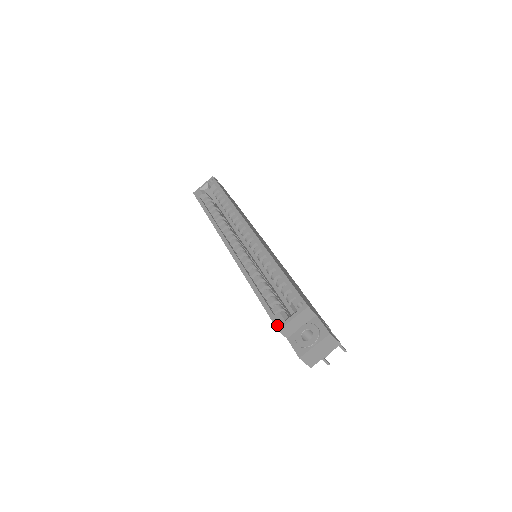
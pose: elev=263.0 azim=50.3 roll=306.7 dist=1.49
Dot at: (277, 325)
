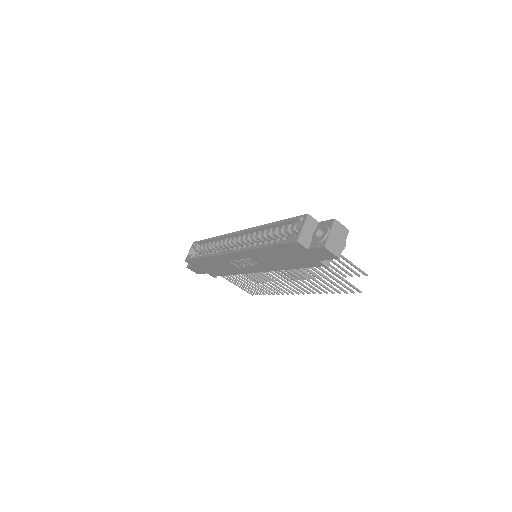
Dot at: (294, 240)
